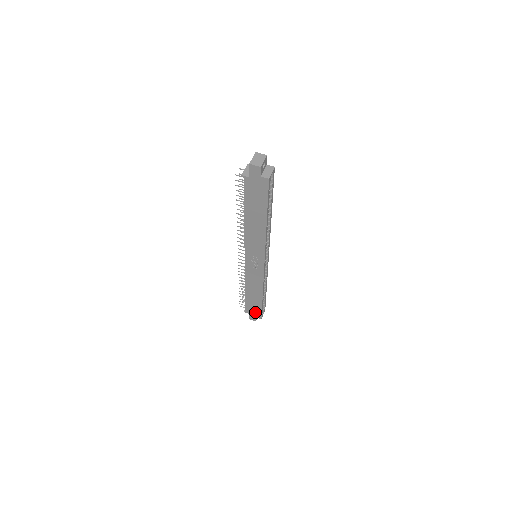
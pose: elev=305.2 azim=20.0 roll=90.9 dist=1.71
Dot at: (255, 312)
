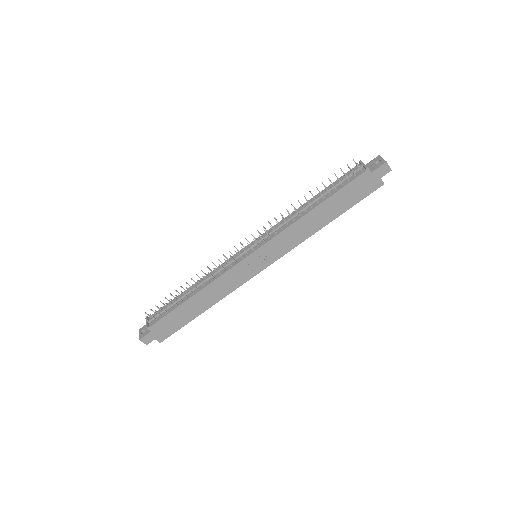
Dot at: (165, 330)
